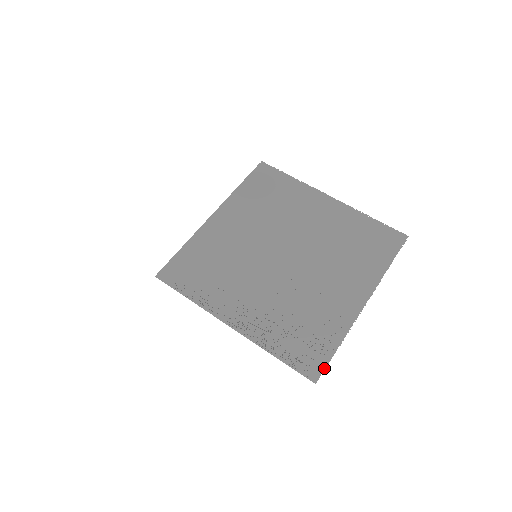
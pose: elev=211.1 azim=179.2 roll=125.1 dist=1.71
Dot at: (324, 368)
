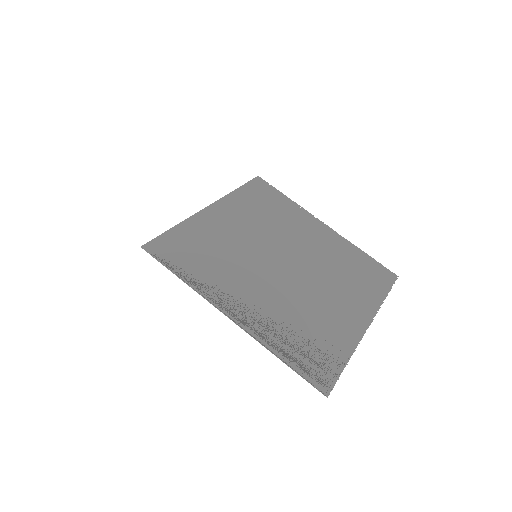
Dot at: (335, 382)
